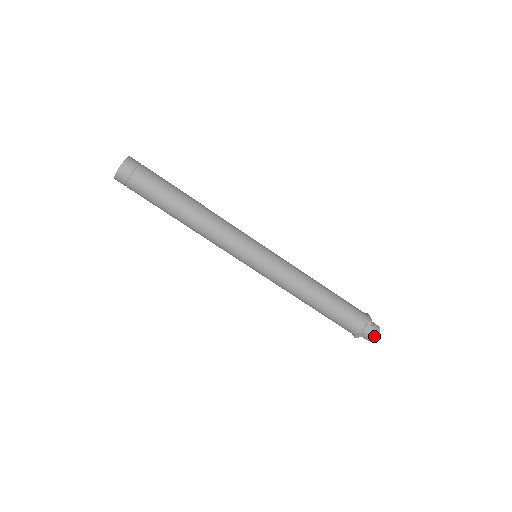
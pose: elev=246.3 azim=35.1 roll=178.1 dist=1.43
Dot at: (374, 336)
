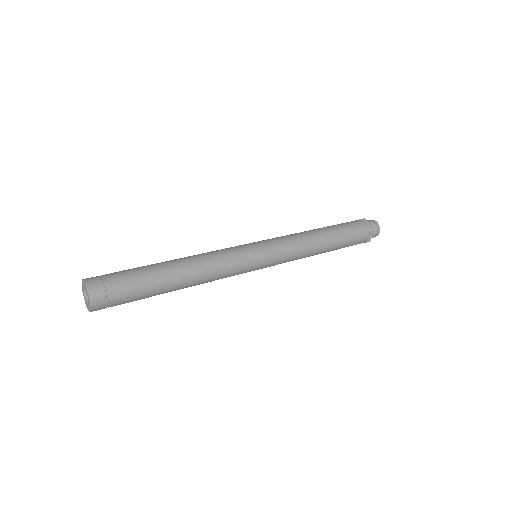
Dot at: (376, 235)
